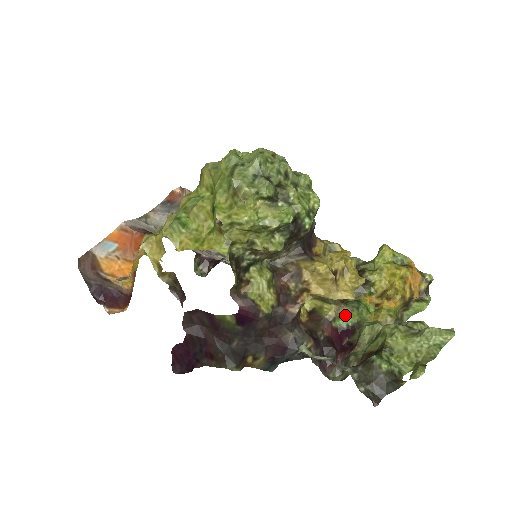
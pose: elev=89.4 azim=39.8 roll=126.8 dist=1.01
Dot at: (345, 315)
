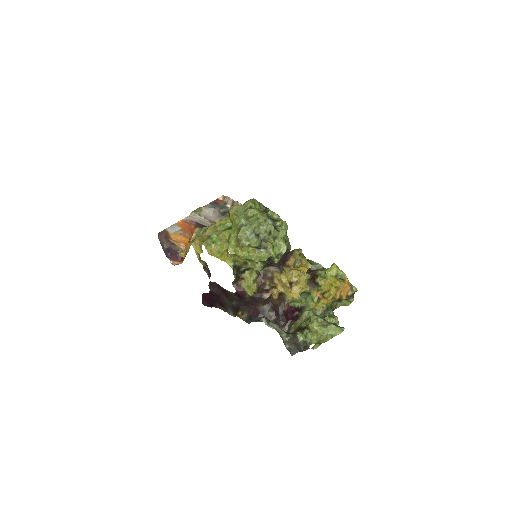
Dot at: (297, 301)
